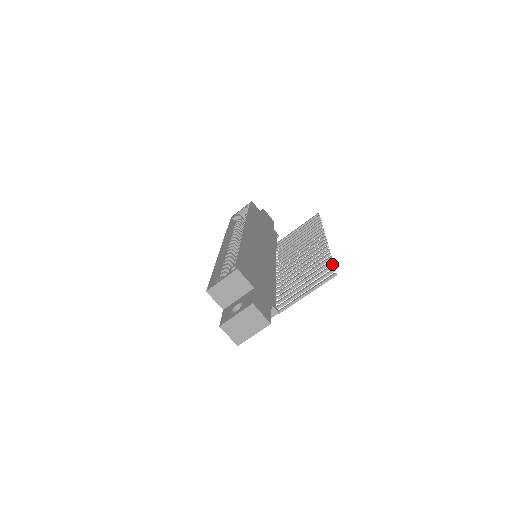
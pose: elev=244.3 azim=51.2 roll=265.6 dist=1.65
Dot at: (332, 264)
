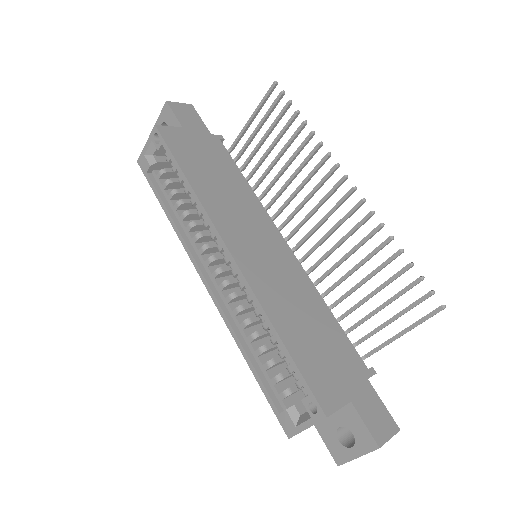
Dot at: (420, 278)
